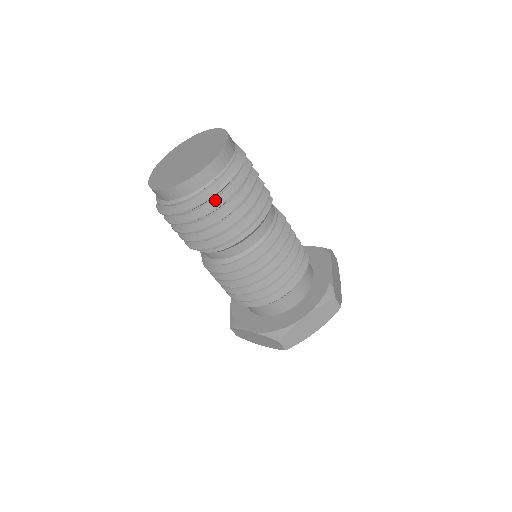
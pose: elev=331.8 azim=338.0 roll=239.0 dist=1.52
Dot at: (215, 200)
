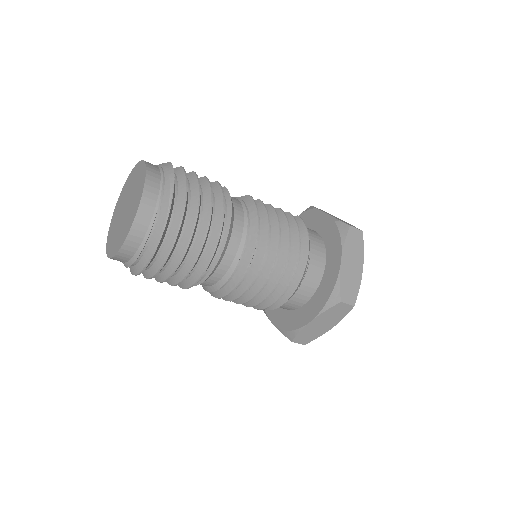
Dot at: (175, 212)
